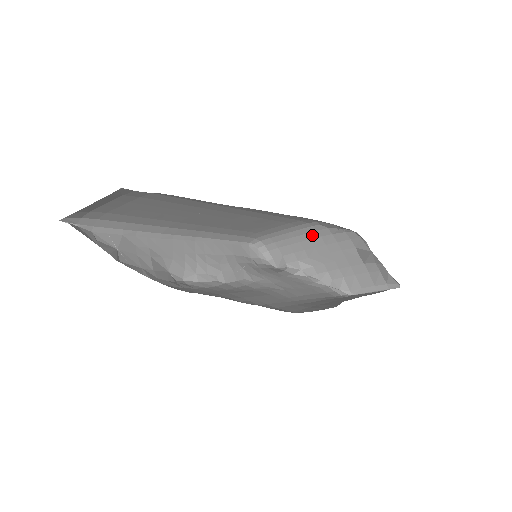
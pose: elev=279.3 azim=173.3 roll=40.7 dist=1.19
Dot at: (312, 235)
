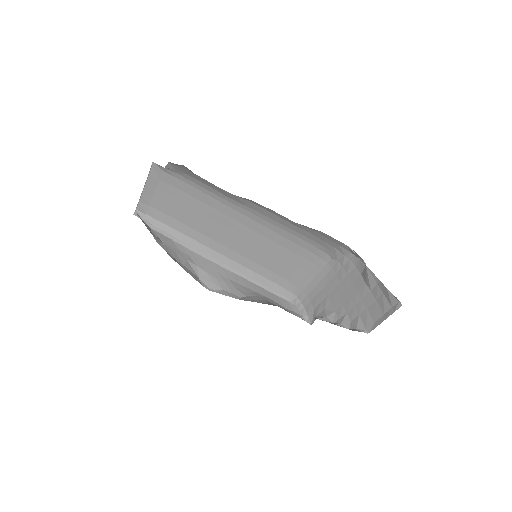
Dot at: (330, 275)
